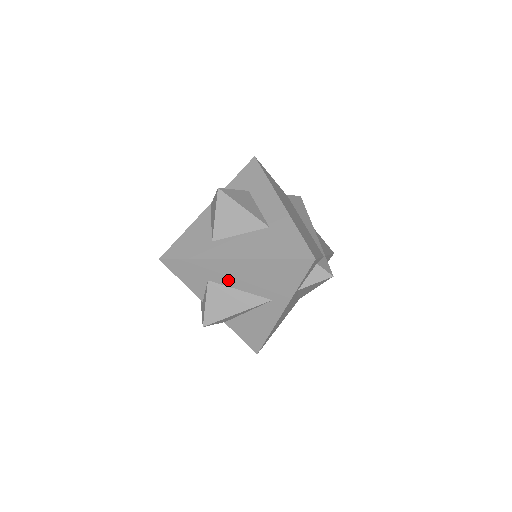
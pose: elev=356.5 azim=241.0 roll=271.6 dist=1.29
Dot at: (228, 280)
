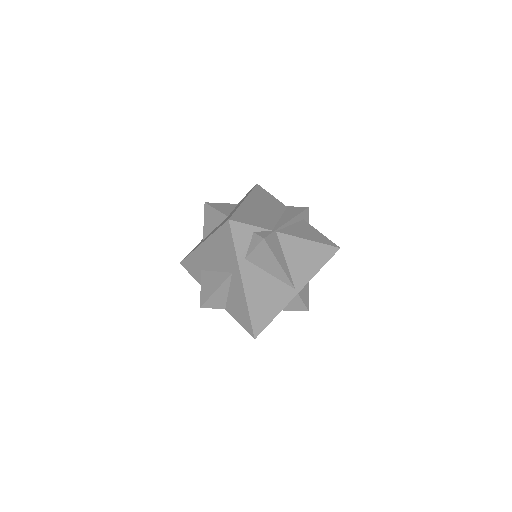
Dot at: (208, 265)
